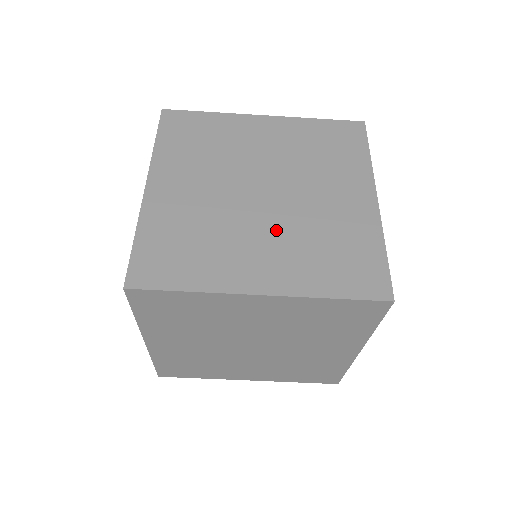
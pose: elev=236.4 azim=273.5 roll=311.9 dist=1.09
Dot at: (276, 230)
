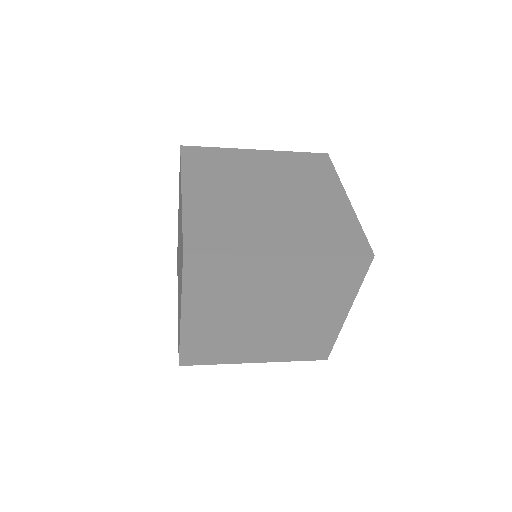
Dot at: (271, 336)
